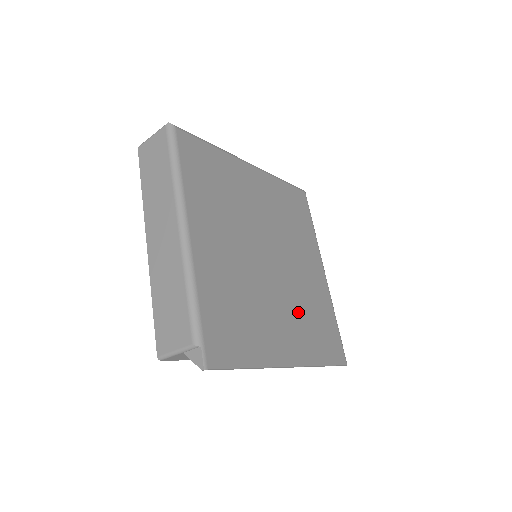
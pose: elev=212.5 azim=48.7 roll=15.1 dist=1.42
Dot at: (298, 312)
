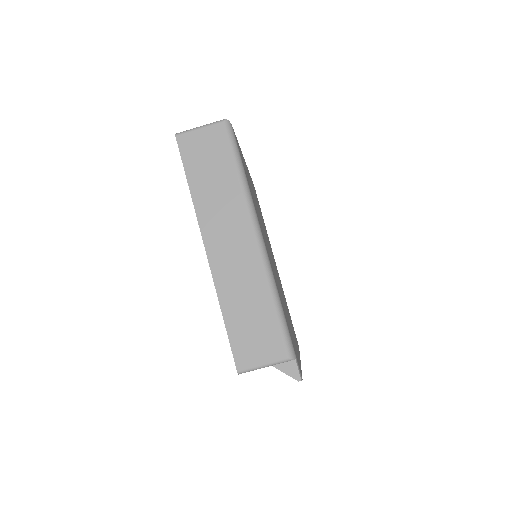
Dot at: occluded
